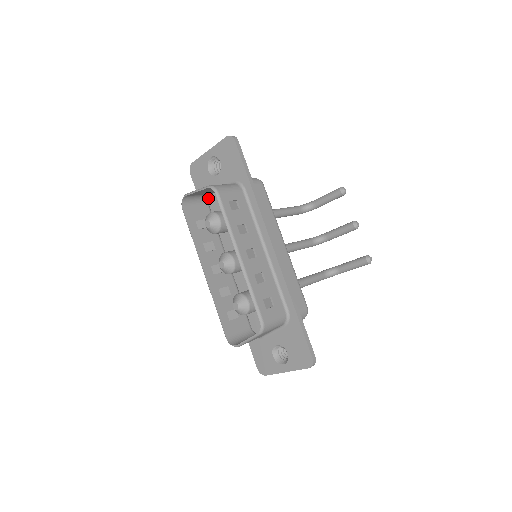
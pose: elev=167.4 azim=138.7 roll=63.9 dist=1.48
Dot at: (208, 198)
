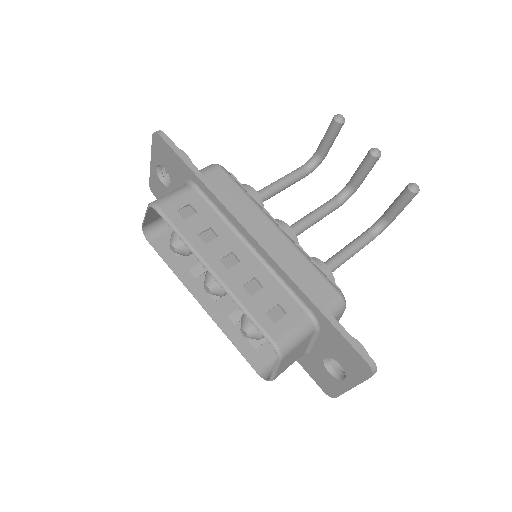
Dot at: occluded
